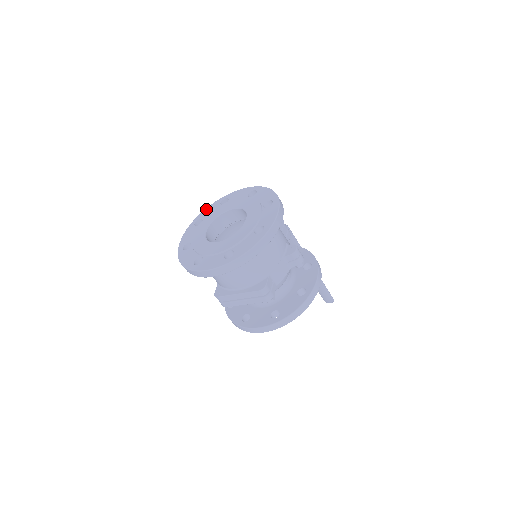
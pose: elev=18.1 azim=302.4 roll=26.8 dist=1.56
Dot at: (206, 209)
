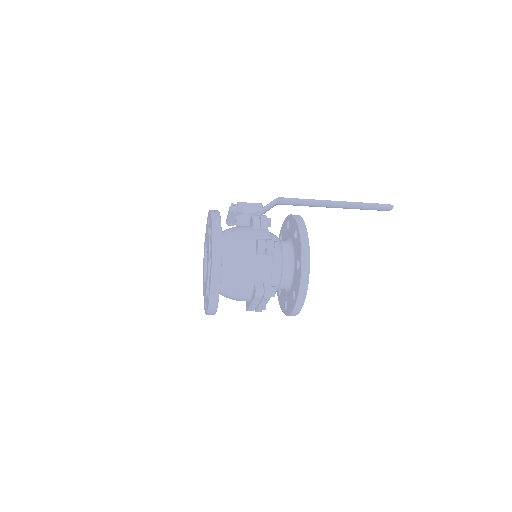
Dot at: occluded
